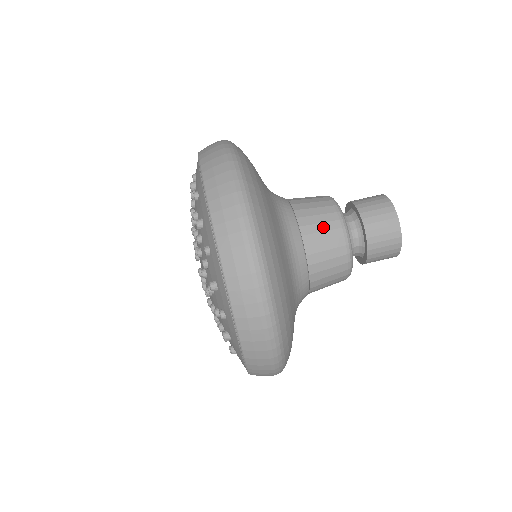
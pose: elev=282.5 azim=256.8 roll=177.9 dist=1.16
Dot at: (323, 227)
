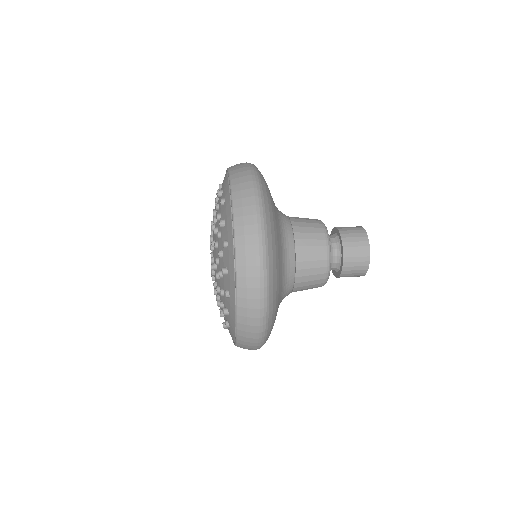
Dot at: (312, 243)
